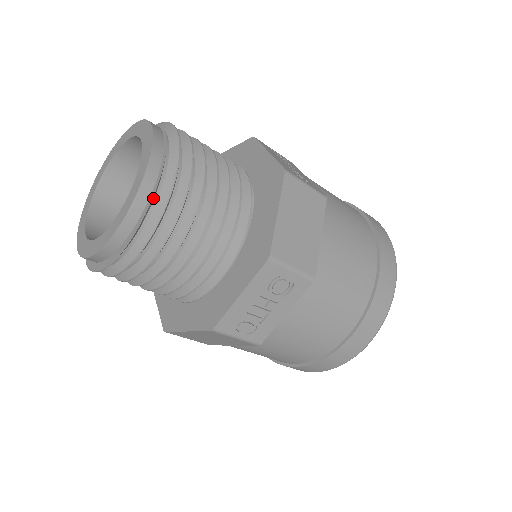
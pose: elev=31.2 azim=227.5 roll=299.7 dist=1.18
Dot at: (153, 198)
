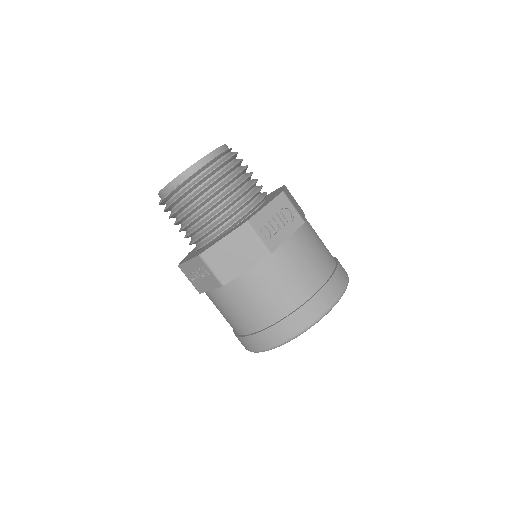
Dot at: (227, 151)
